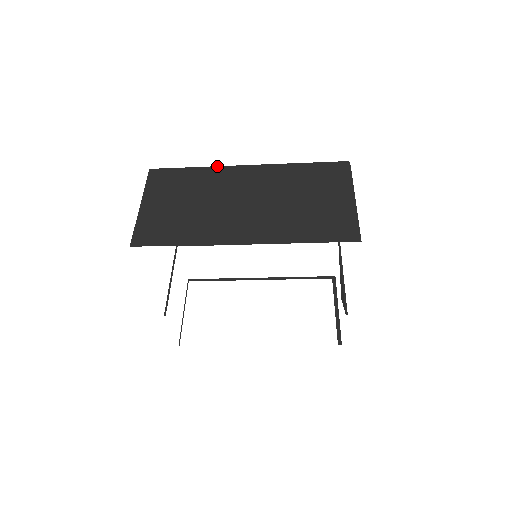
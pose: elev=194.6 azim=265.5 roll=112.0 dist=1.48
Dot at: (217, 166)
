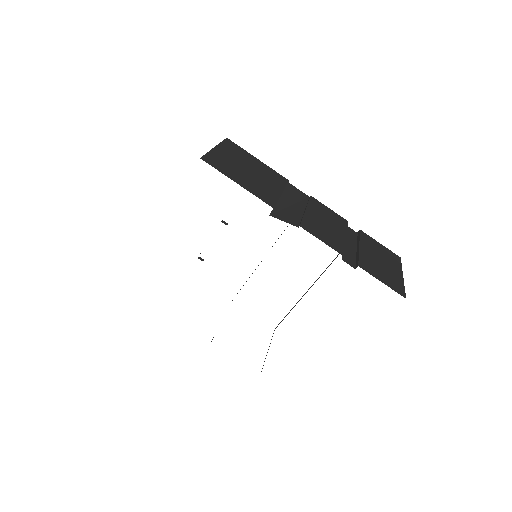
Dot at: occluded
